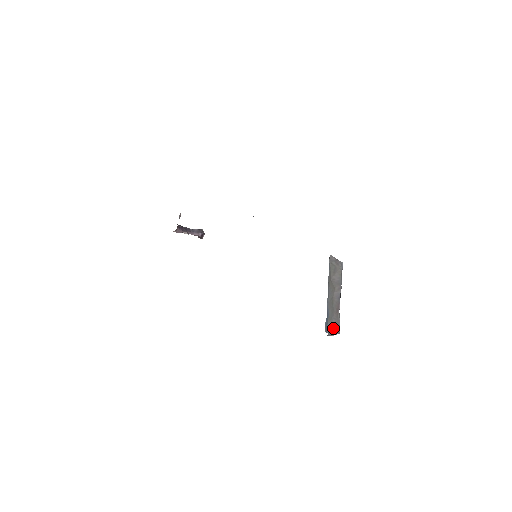
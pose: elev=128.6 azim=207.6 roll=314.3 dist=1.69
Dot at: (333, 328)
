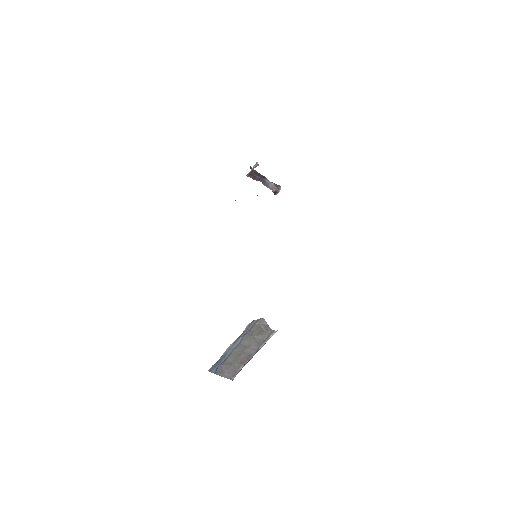
Dot at: (227, 372)
